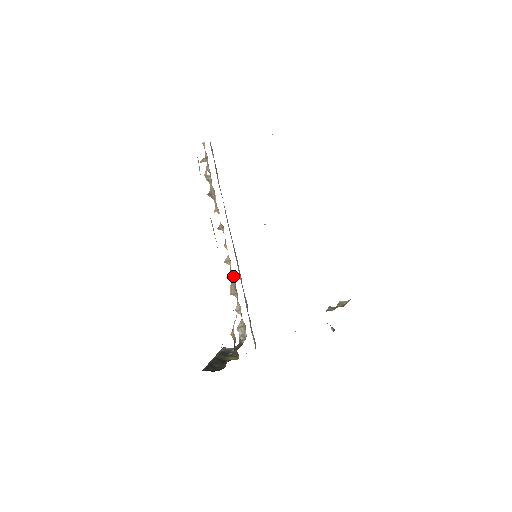
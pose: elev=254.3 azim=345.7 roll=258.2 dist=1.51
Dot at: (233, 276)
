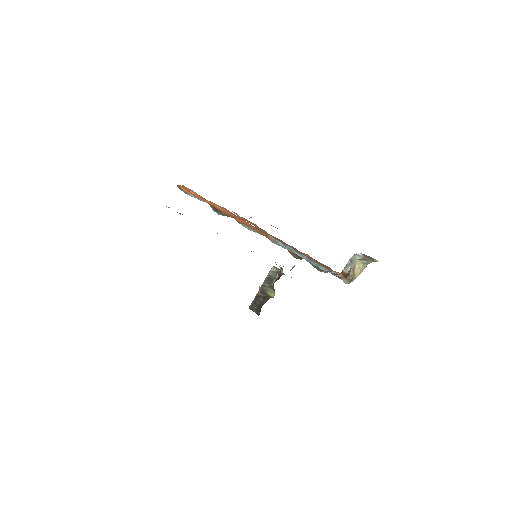
Dot at: occluded
